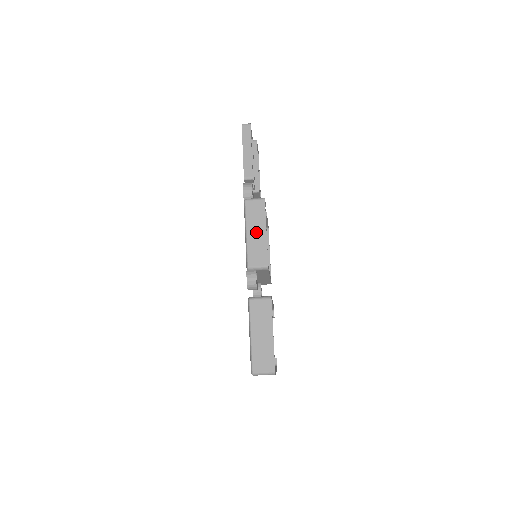
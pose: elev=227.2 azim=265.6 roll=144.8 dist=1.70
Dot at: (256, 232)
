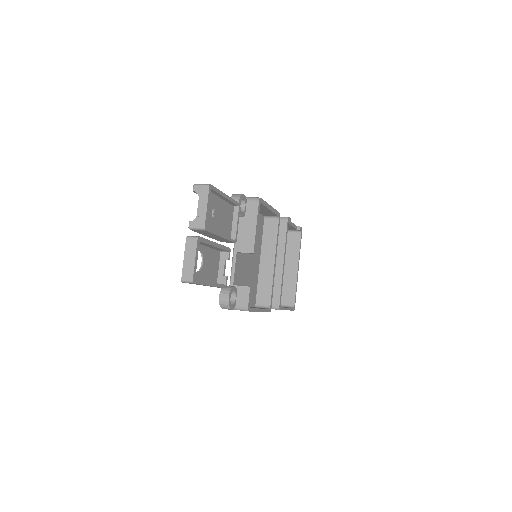
Dot at: occluded
